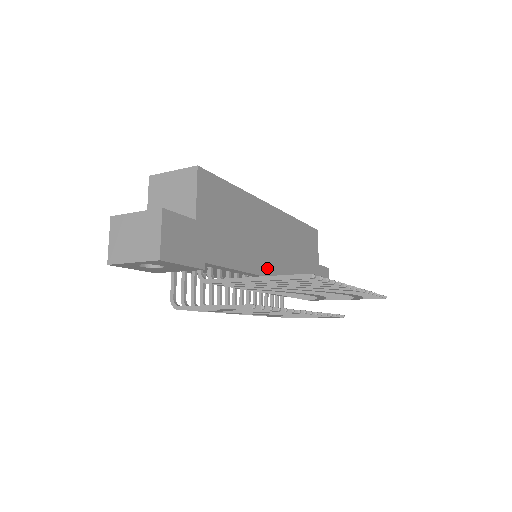
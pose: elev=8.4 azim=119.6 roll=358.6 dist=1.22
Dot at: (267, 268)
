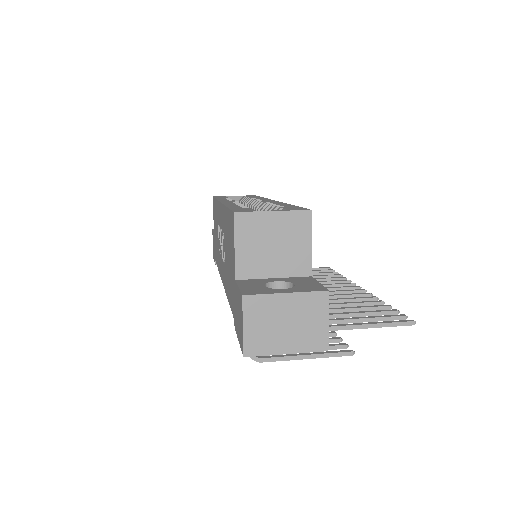
Dot at: occluded
